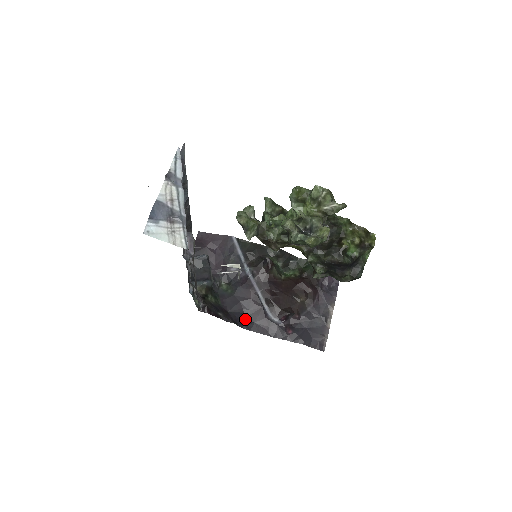
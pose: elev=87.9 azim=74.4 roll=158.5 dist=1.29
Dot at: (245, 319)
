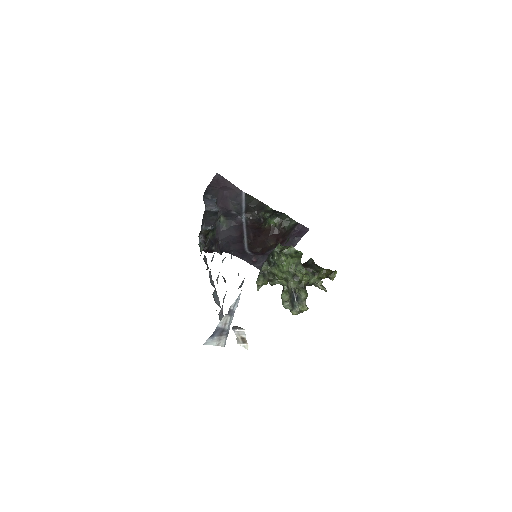
Dot at: (228, 247)
